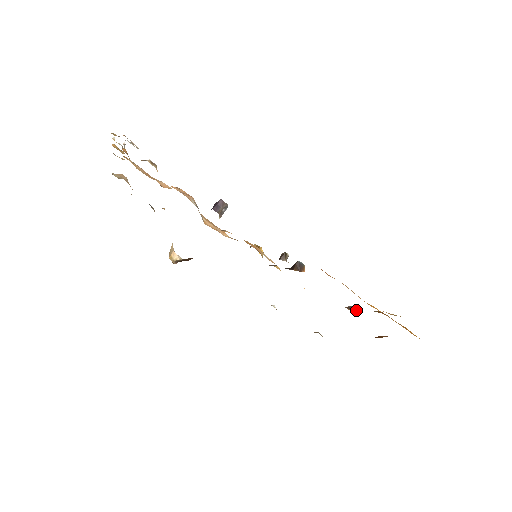
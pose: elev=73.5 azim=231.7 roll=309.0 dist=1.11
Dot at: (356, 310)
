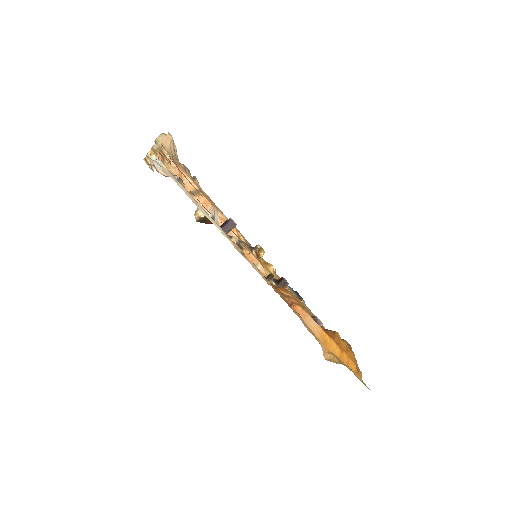
Dot at: (320, 323)
